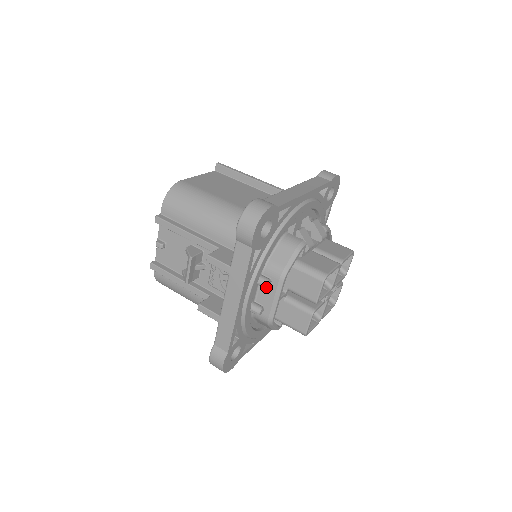
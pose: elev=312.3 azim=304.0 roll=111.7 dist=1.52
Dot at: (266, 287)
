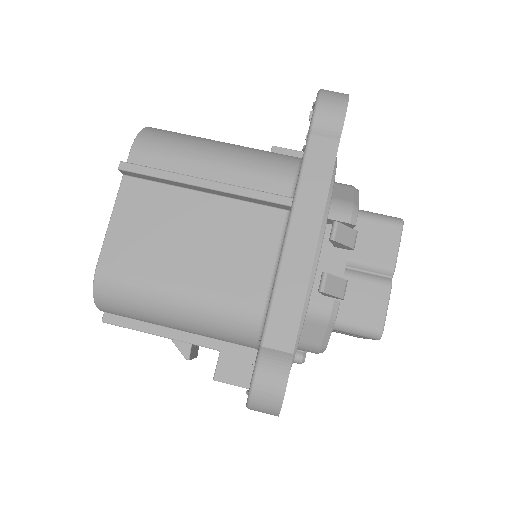
Dot at: (303, 361)
